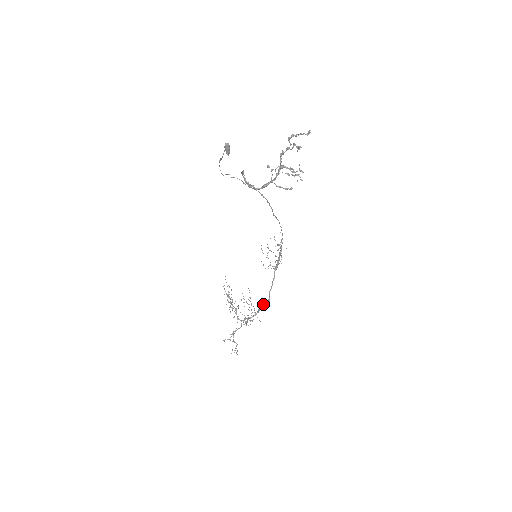
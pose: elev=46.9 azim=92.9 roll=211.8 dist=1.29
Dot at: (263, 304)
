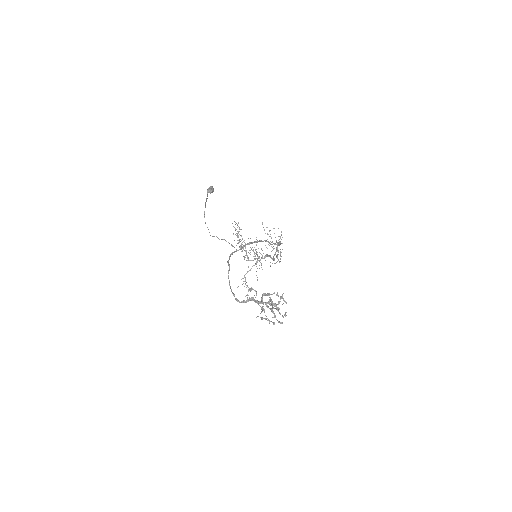
Dot at: occluded
